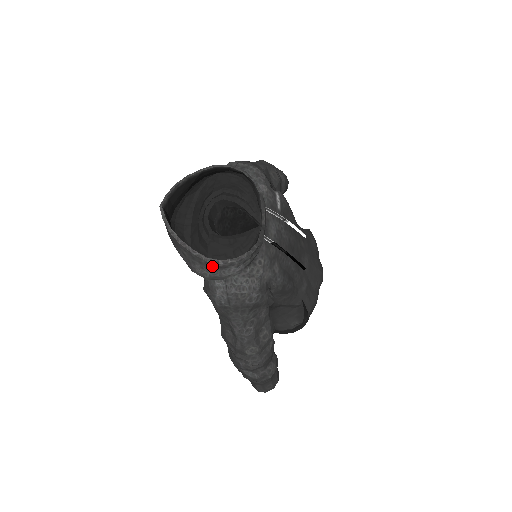
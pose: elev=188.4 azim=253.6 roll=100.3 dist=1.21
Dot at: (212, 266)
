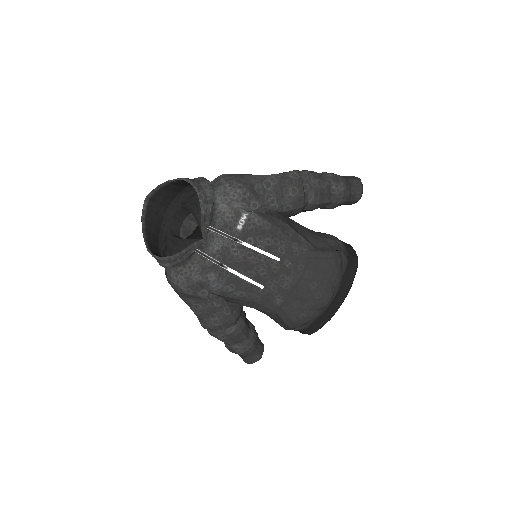
Dot at: occluded
